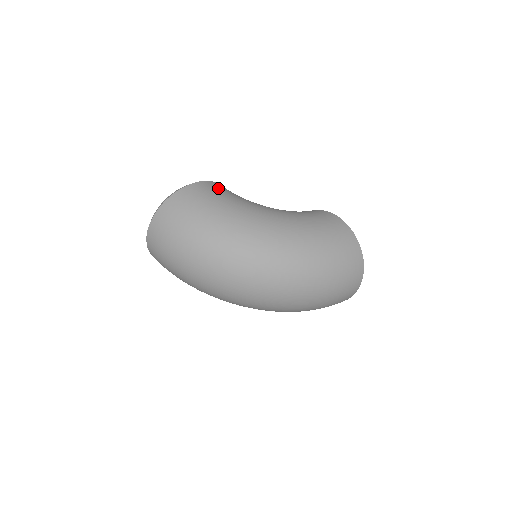
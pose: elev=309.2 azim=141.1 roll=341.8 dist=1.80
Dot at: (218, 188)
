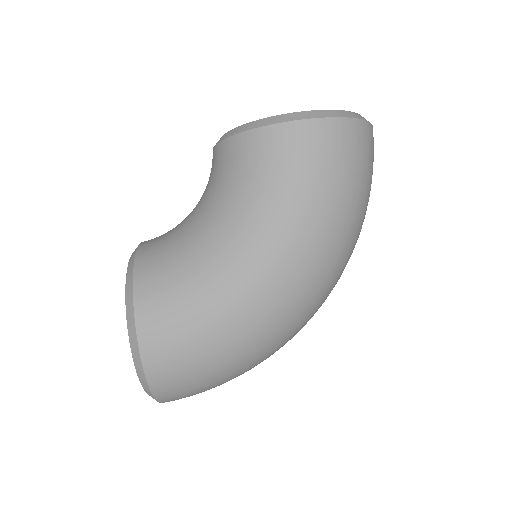
Dot at: (161, 308)
